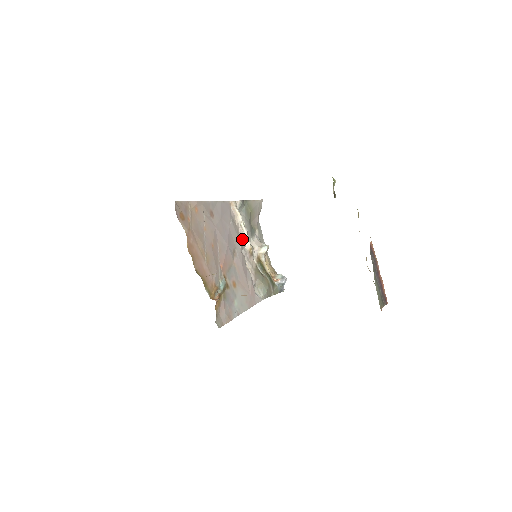
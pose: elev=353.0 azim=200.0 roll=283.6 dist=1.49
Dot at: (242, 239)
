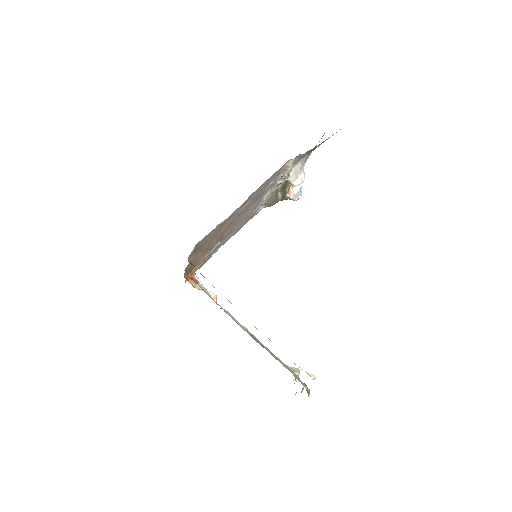
Dot at: occluded
